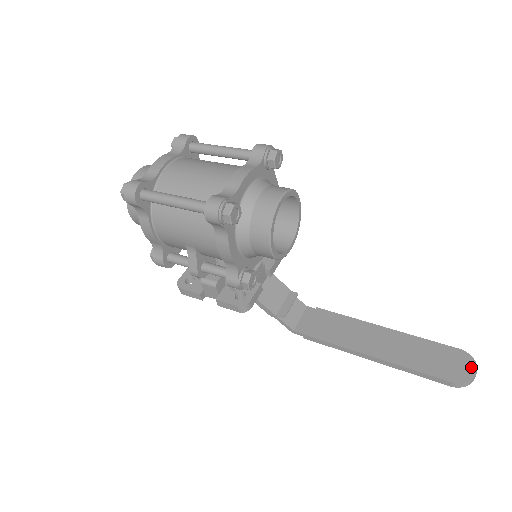
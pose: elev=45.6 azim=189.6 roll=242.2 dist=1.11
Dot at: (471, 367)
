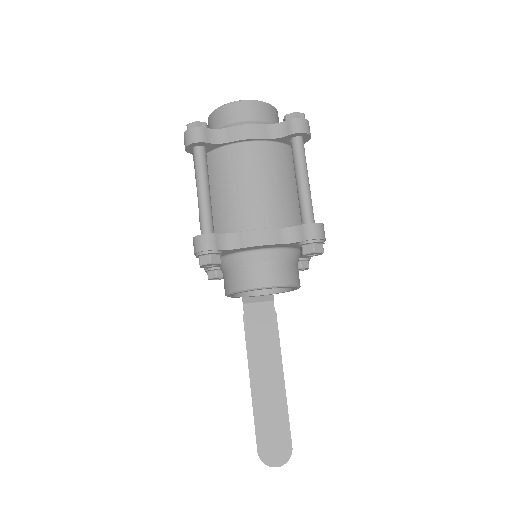
Dot at: (279, 462)
